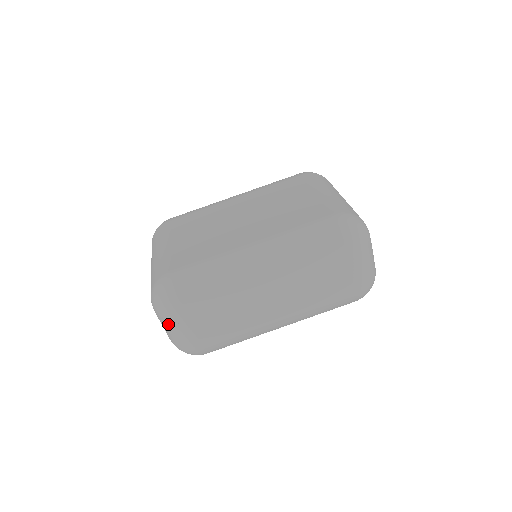
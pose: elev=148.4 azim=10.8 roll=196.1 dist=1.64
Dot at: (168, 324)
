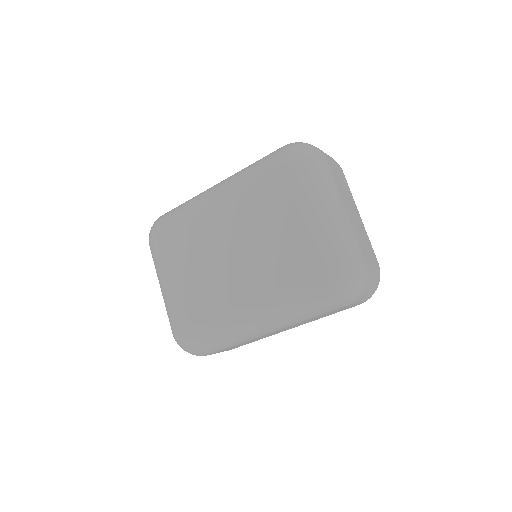
Dot at: occluded
